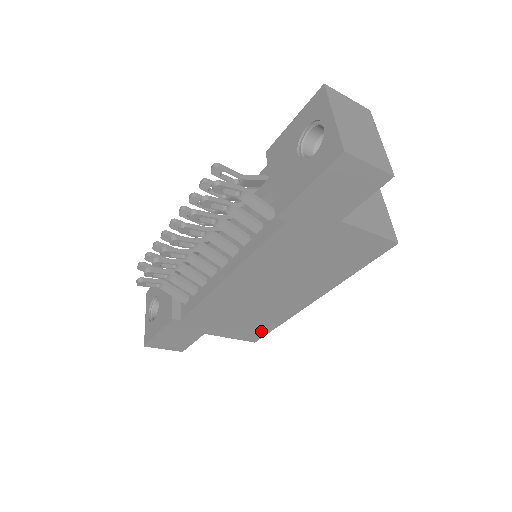
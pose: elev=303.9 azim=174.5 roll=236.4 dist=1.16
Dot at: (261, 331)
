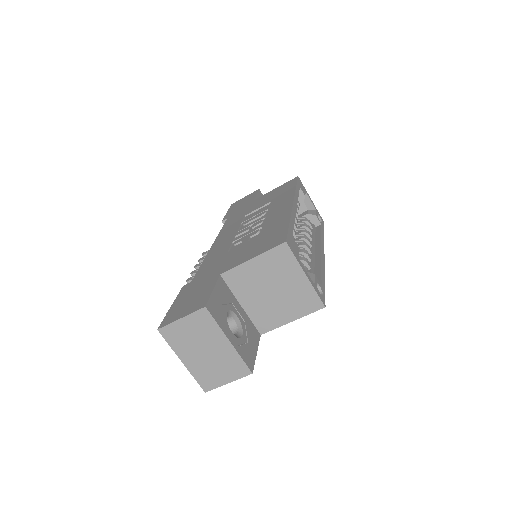
Dot at: occluded
